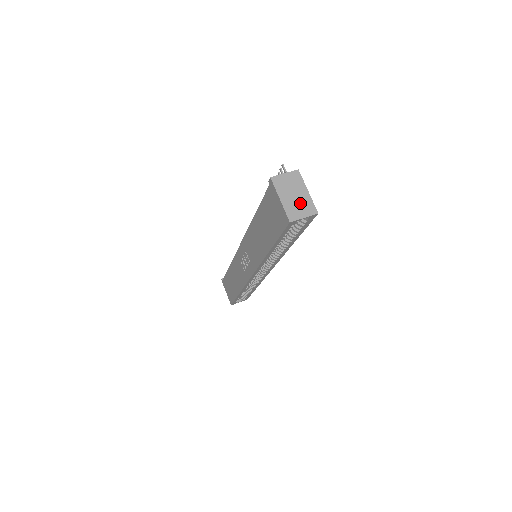
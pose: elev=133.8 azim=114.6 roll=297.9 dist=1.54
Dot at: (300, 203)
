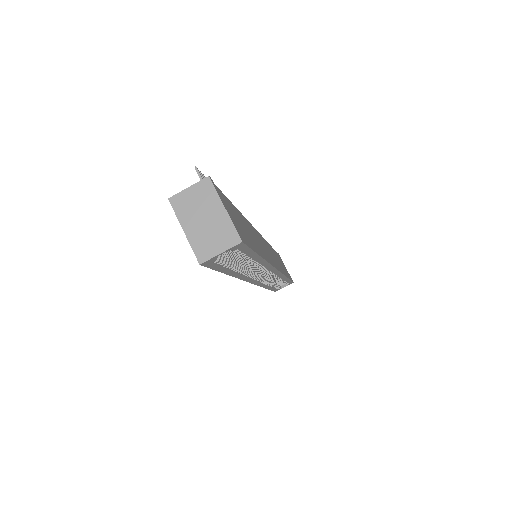
Dot at: (213, 231)
